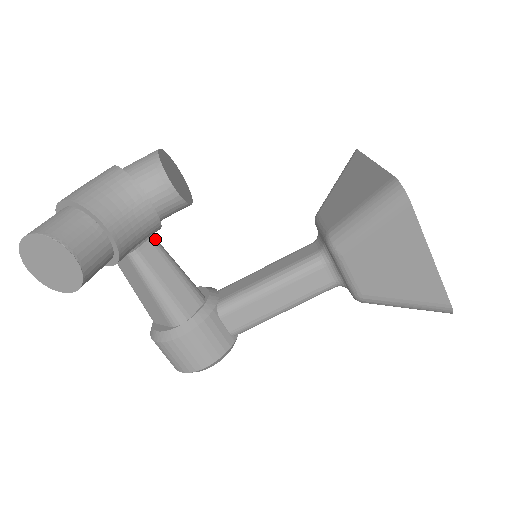
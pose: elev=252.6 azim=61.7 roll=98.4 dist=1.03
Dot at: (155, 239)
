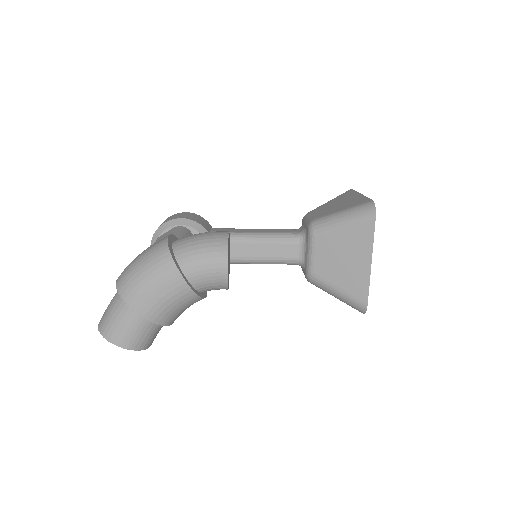
Dot at: occluded
